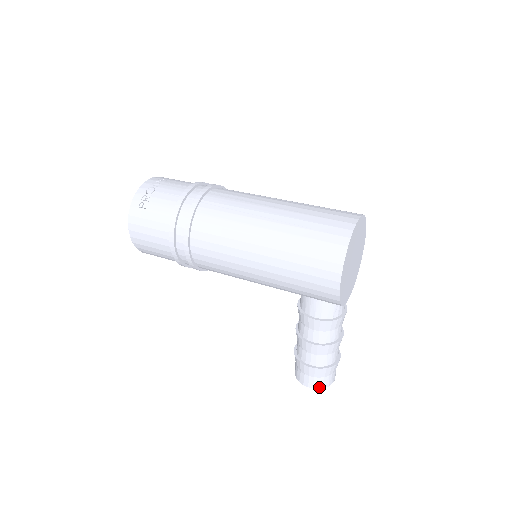
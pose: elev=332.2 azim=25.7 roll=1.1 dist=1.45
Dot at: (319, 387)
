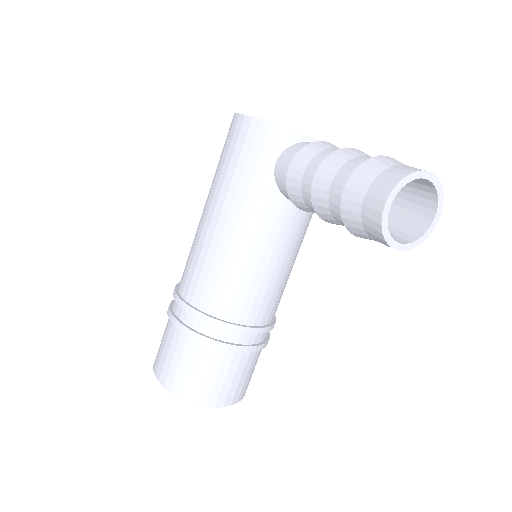
Dot at: (395, 182)
